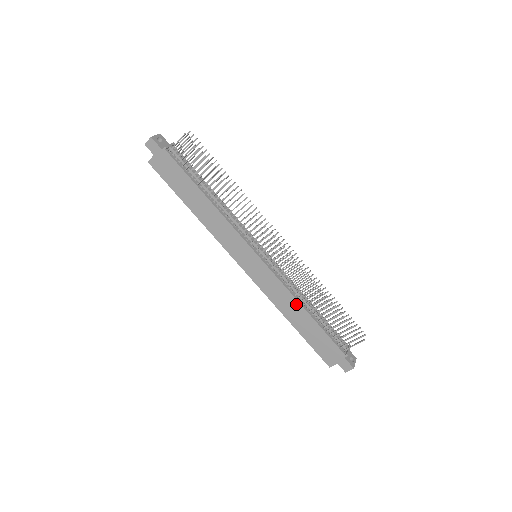
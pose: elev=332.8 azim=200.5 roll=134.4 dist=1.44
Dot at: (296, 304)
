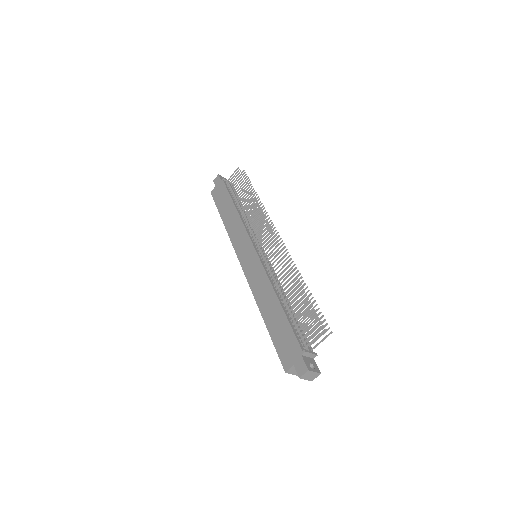
Dot at: (272, 293)
